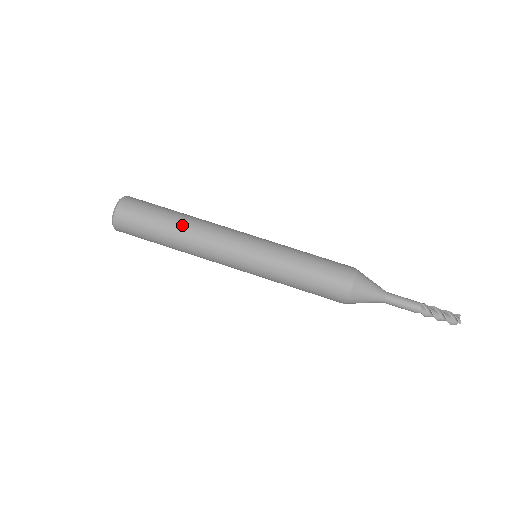
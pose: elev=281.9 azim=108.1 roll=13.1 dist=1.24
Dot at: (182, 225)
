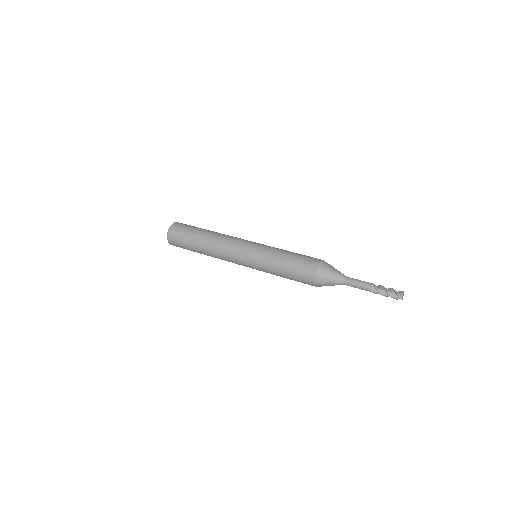
Dot at: occluded
